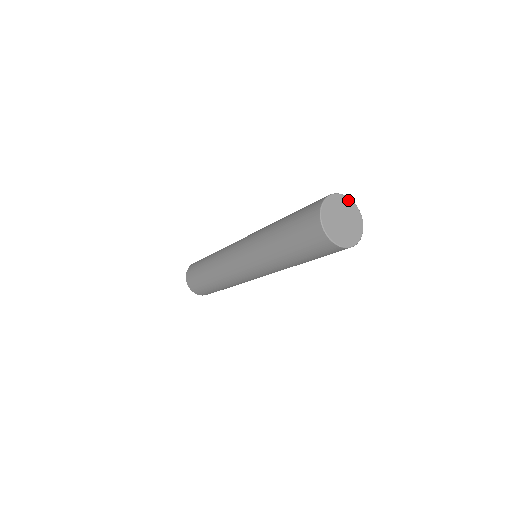
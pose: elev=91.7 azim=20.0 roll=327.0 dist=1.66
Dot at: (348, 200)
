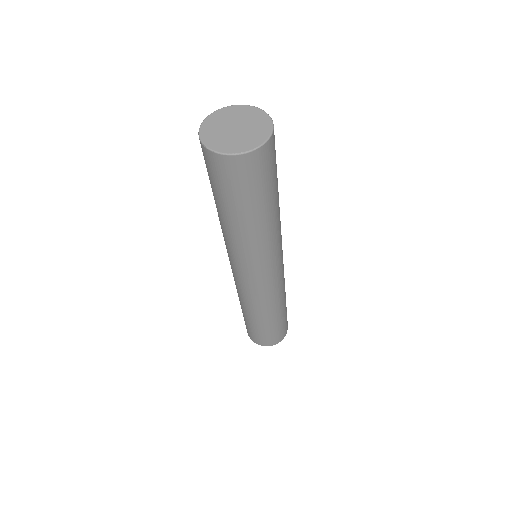
Dot at: (265, 116)
